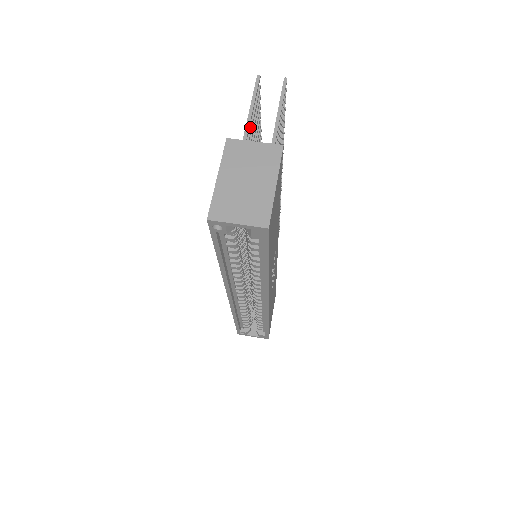
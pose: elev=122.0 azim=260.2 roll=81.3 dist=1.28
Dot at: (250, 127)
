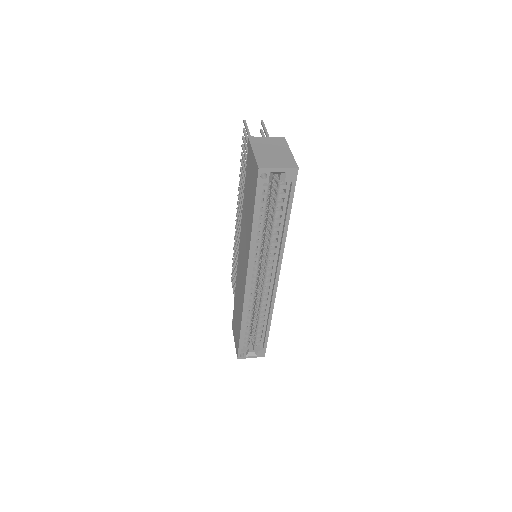
Dot at: occluded
